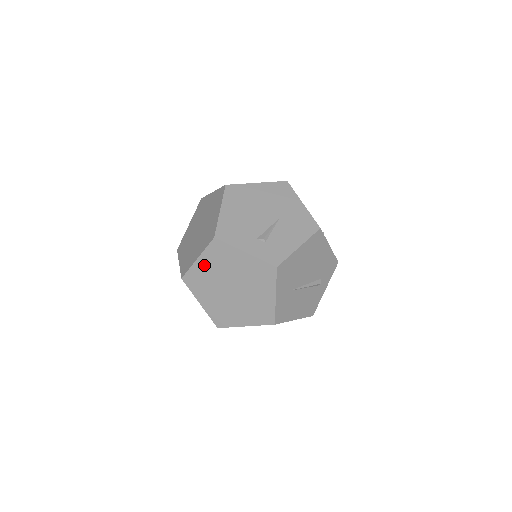
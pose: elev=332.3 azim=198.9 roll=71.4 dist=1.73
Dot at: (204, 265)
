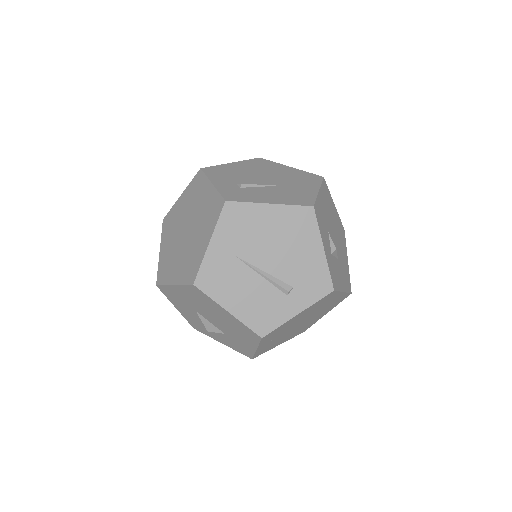
Dot at: (182, 202)
